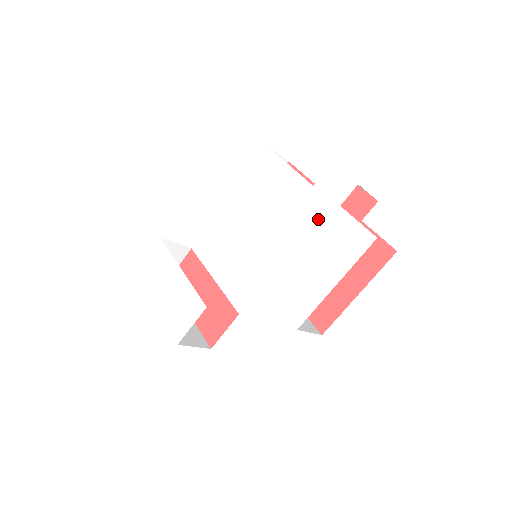
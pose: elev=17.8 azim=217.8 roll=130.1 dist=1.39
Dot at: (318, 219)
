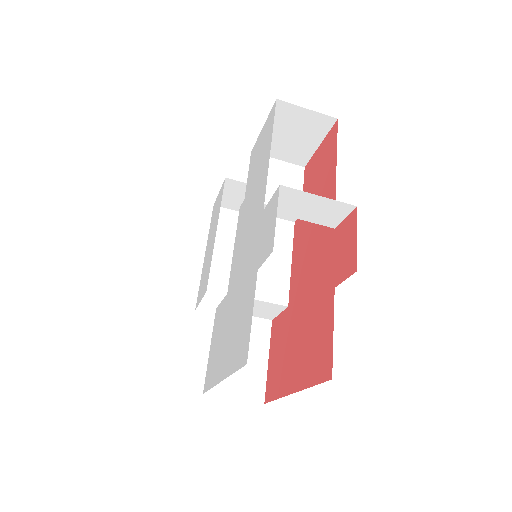
Dot at: (247, 269)
